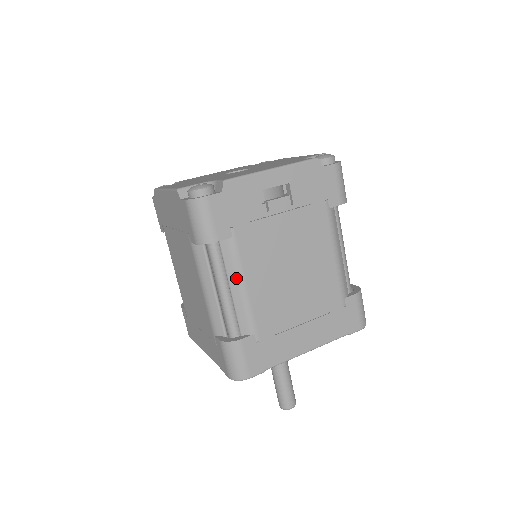
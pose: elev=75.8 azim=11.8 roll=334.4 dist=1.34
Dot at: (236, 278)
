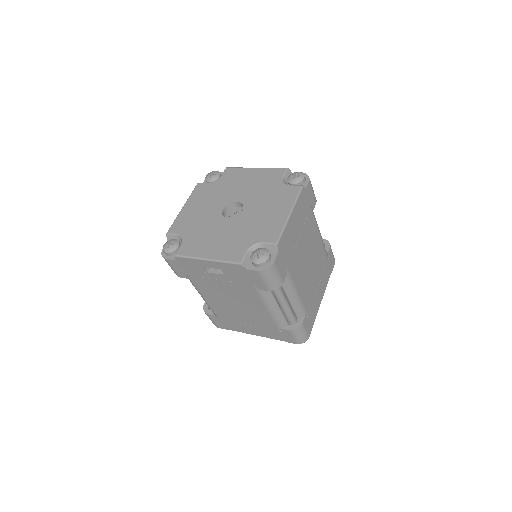
Dot at: (199, 293)
